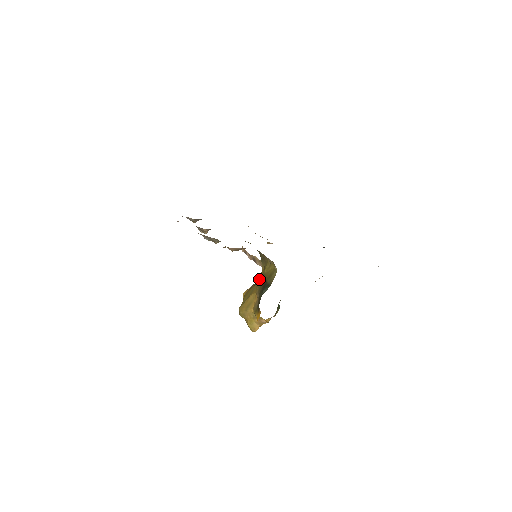
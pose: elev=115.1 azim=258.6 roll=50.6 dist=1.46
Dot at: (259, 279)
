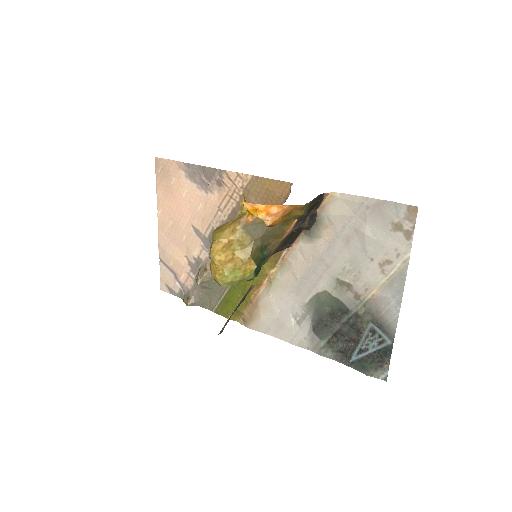
Dot at: occluded
